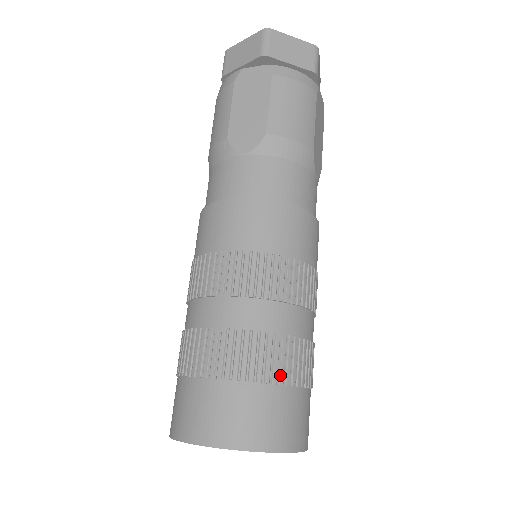
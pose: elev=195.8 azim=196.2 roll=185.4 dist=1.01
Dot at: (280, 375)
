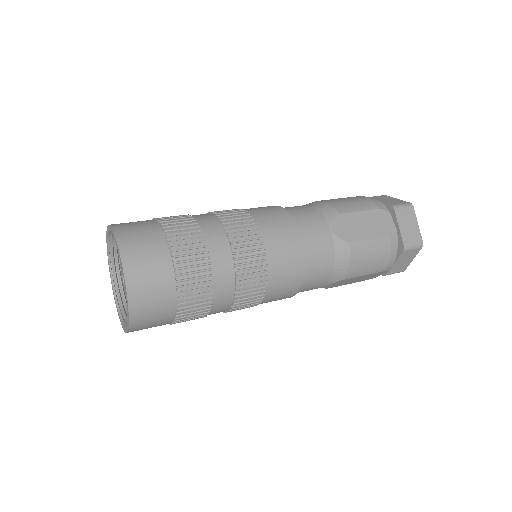
Dot at: (167, 222)
